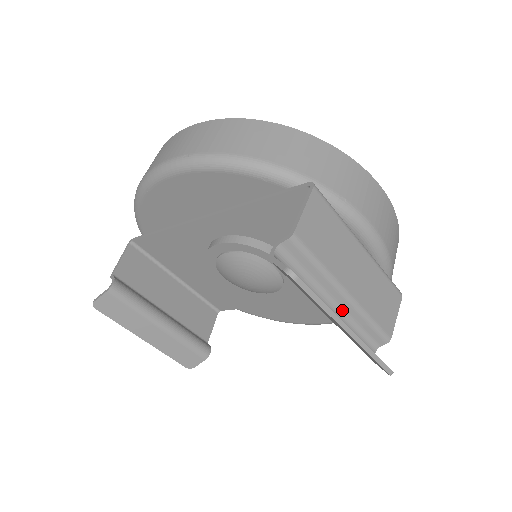
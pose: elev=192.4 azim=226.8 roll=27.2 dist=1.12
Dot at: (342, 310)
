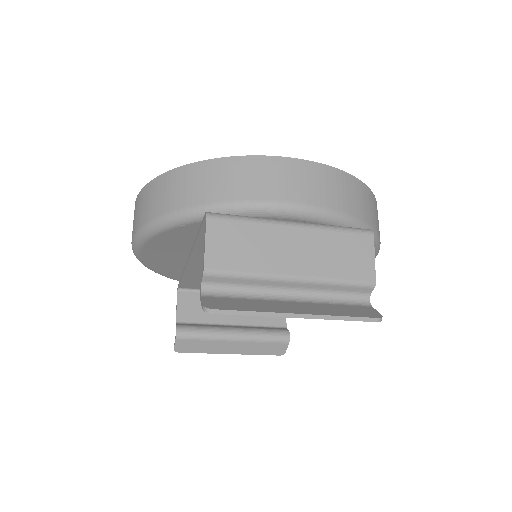
Dot at: (303, 290)
